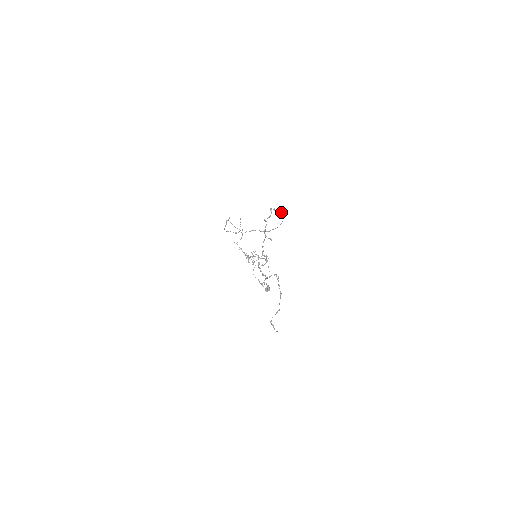
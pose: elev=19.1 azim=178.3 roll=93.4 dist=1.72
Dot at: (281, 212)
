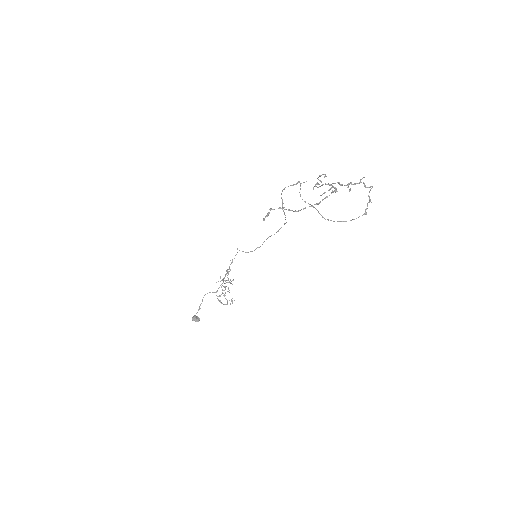
Dot at: (366, 209)
